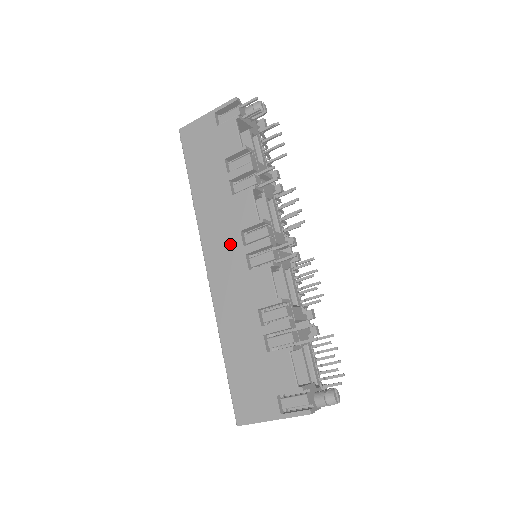
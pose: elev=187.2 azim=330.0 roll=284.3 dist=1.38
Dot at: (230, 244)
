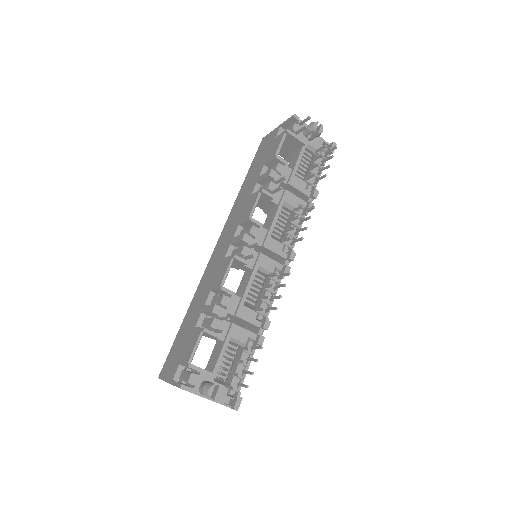
Dot at: (230, 234)
